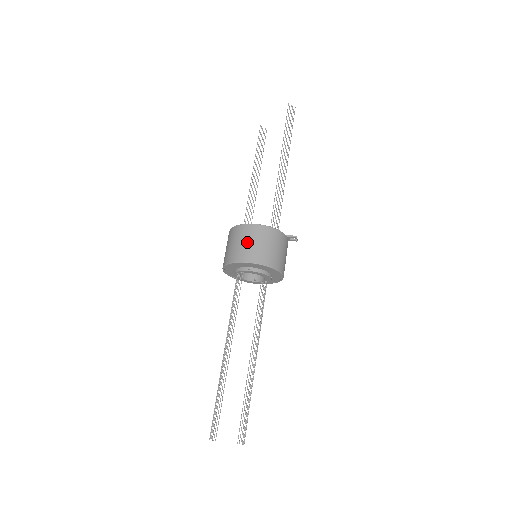
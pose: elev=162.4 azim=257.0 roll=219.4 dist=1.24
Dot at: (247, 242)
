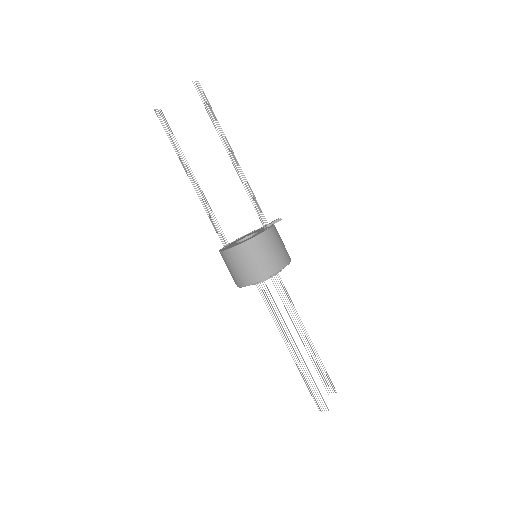
Dot at: (260, 258)
